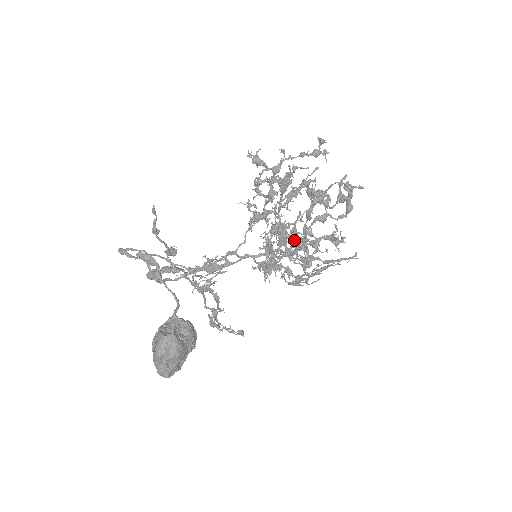
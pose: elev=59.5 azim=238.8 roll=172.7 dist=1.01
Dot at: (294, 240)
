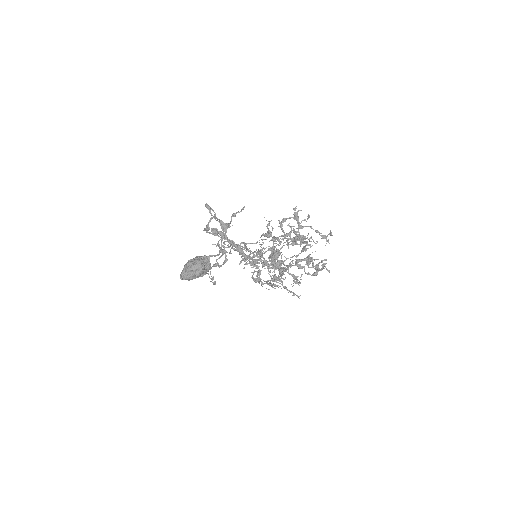
Dot at: (280, 266)
